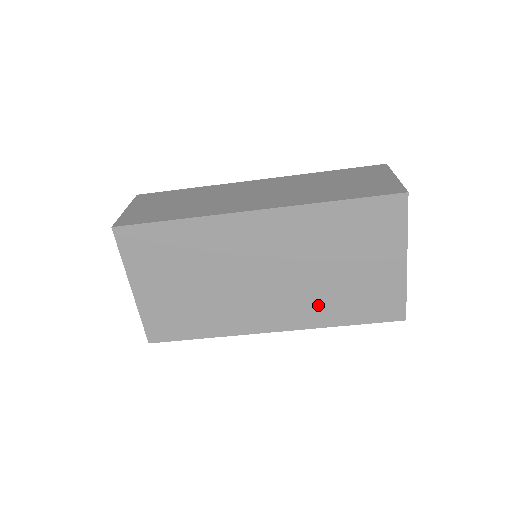
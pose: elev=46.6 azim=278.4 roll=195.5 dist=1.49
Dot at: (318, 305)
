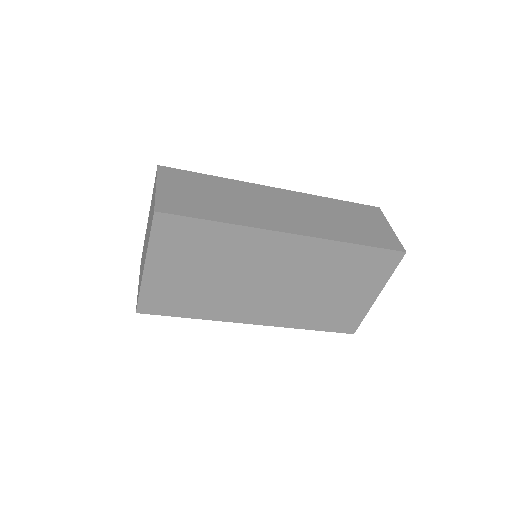
Dot at: (299, 312)
